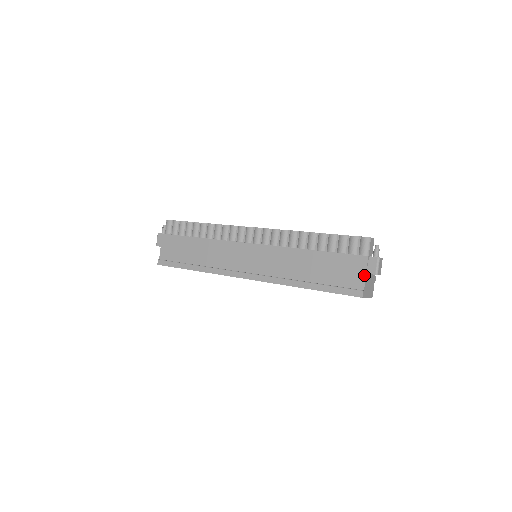
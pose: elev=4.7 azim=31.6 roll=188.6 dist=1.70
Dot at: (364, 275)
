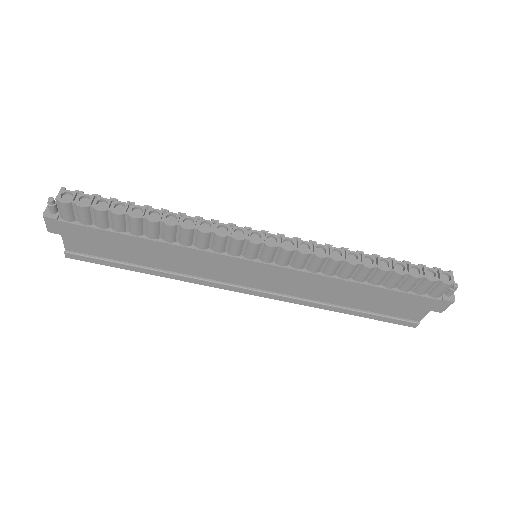
Dot at: (427, 313)
